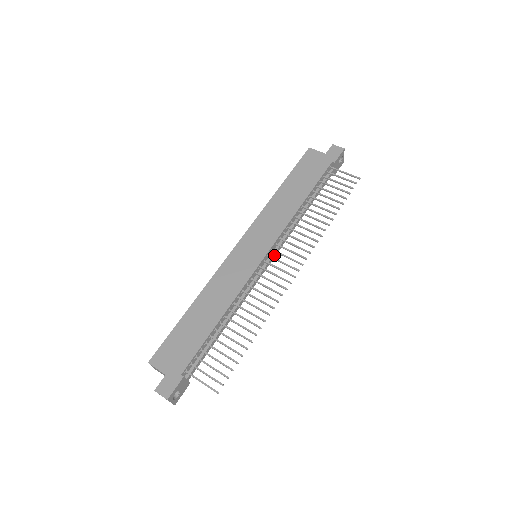
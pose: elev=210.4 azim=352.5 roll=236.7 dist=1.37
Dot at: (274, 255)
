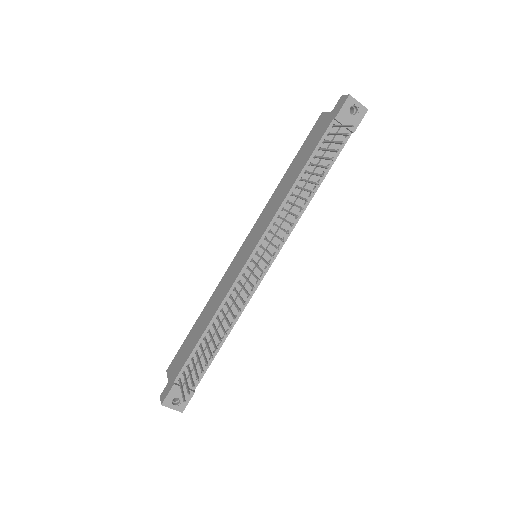
Dot at: occluded
